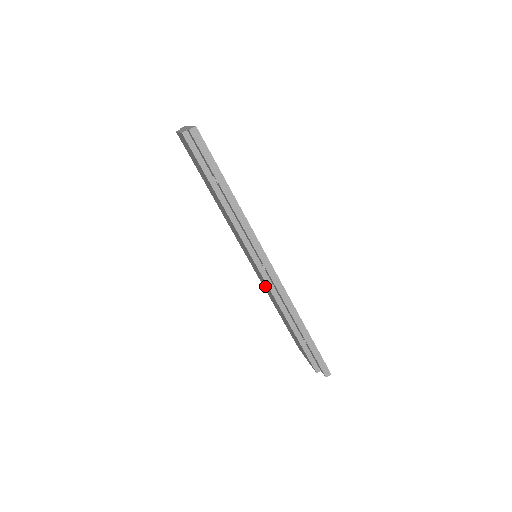
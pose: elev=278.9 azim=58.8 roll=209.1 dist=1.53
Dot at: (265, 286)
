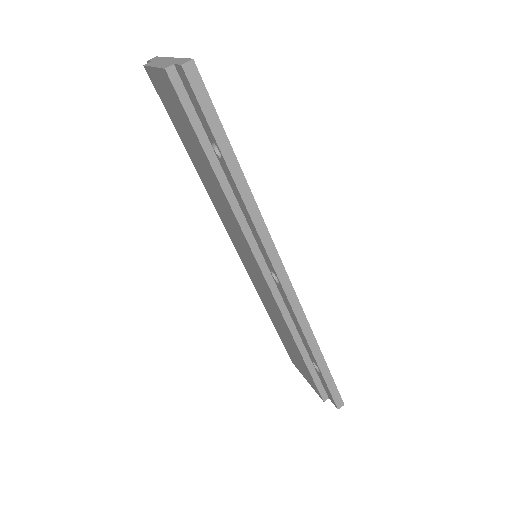
Dot at: (264, 295)
